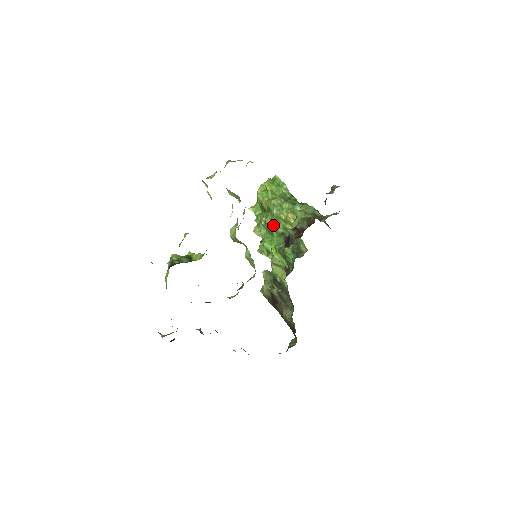
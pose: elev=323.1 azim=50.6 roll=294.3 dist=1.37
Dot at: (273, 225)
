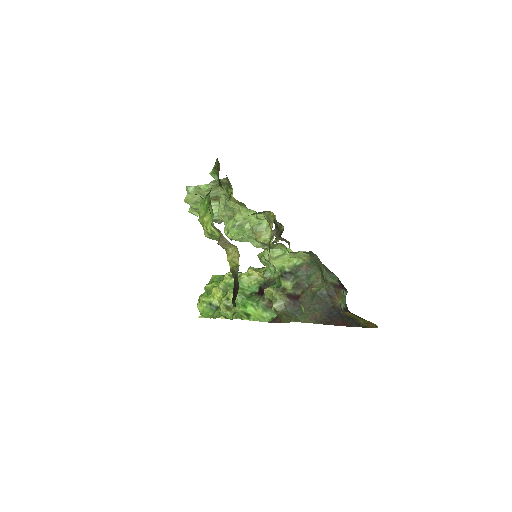
Dot at: (238, 291)
